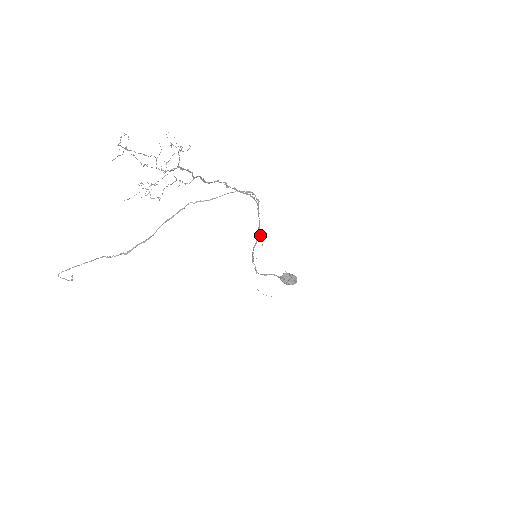
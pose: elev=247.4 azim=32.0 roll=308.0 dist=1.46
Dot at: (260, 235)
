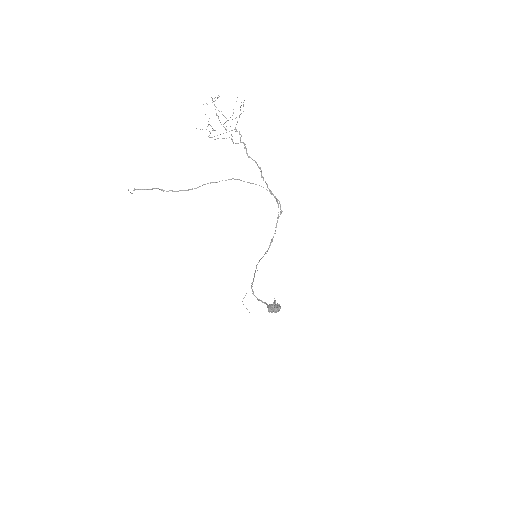
Dot at: occluded
